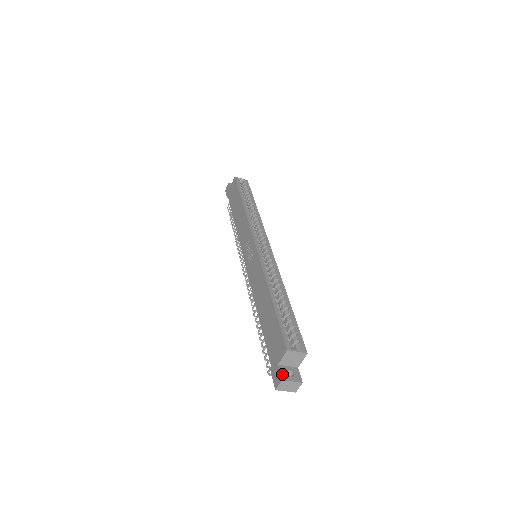
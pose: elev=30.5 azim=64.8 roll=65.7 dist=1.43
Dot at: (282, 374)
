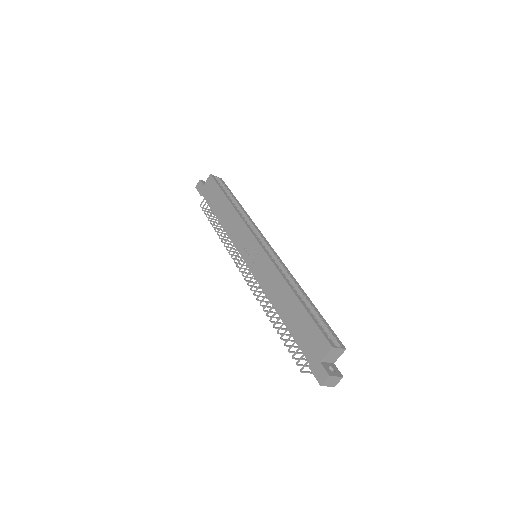
Dot at: (327, 370)
